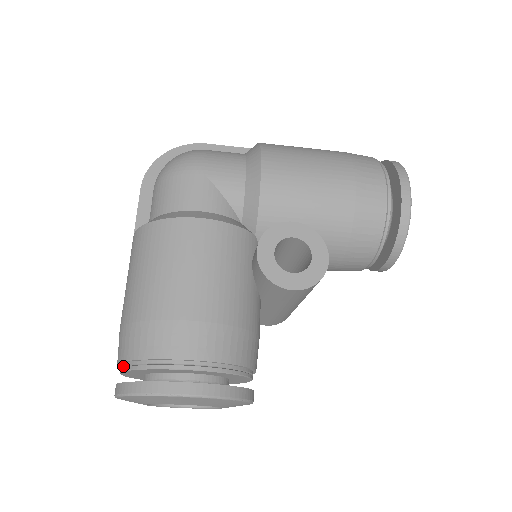
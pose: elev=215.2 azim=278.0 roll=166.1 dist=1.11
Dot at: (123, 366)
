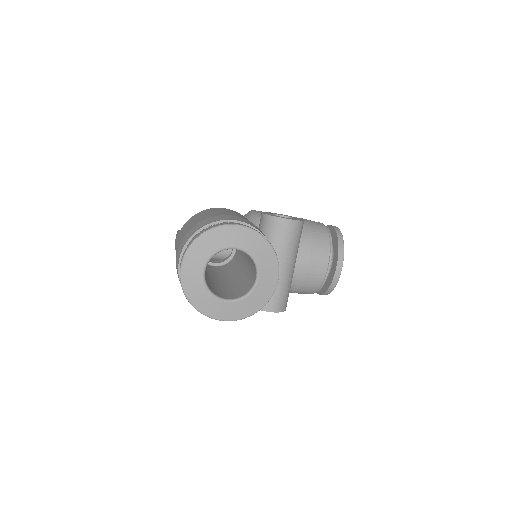
Dot at: (188, 244)
